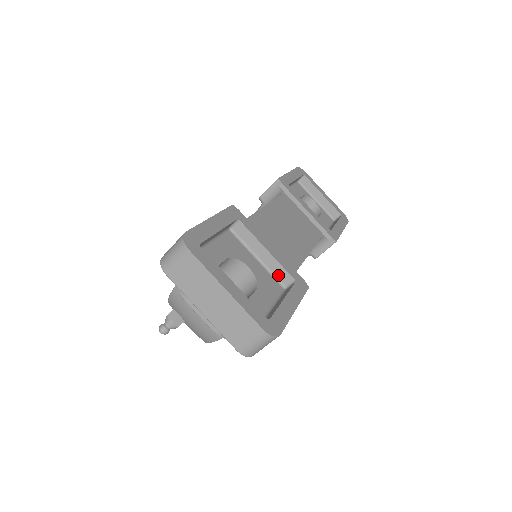
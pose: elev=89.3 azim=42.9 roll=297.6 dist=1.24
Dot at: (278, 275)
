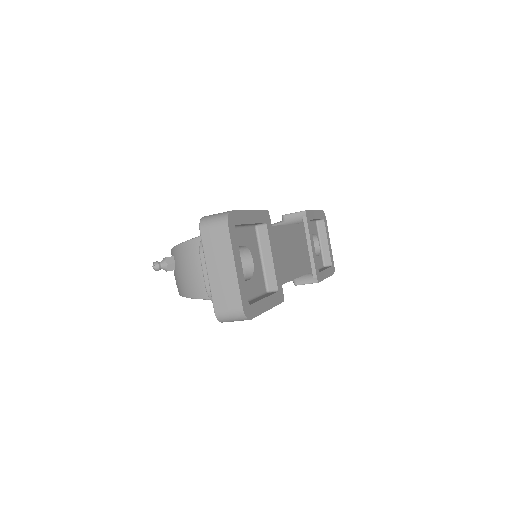
Dot at: (268, 279)
